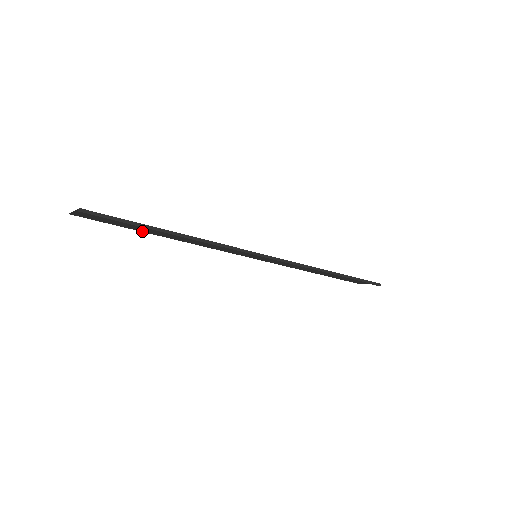
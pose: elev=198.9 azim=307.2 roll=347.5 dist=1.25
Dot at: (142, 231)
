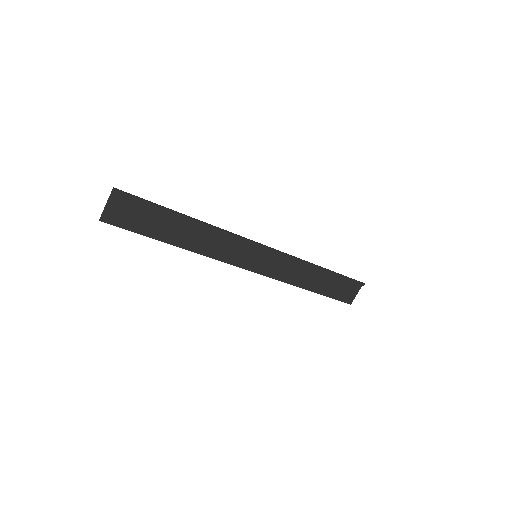
Dot at: (160, 239)
